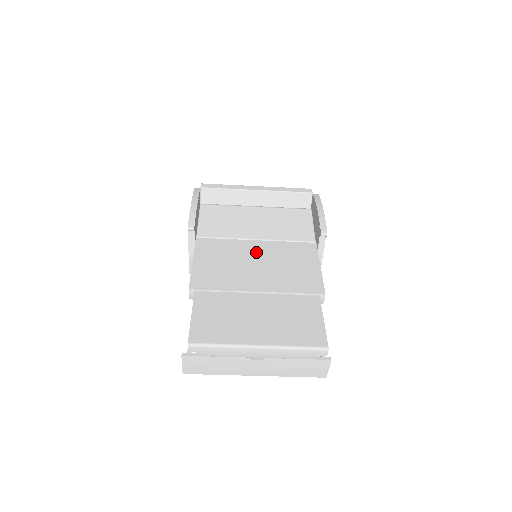
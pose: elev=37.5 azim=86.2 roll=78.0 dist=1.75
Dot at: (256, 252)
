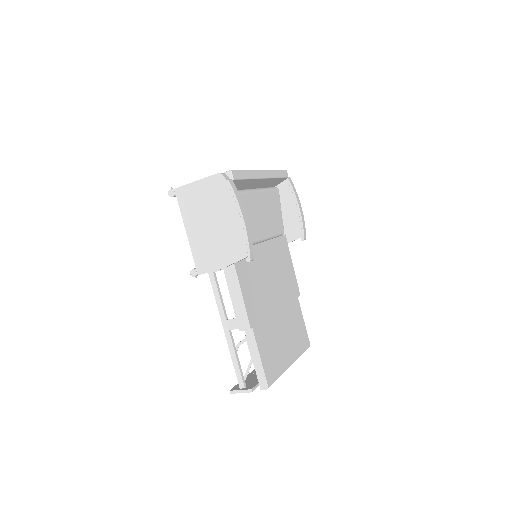
Dot at: (266, 260)
